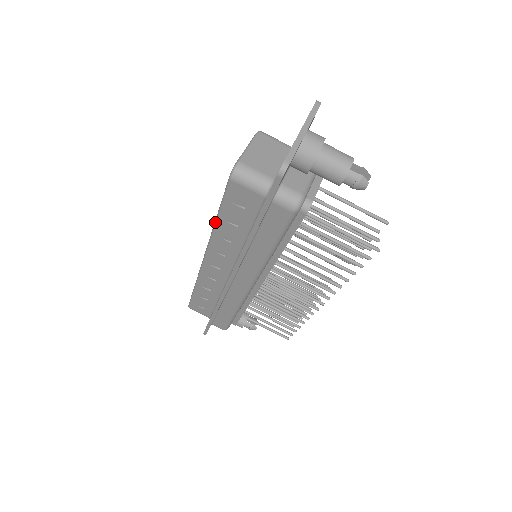
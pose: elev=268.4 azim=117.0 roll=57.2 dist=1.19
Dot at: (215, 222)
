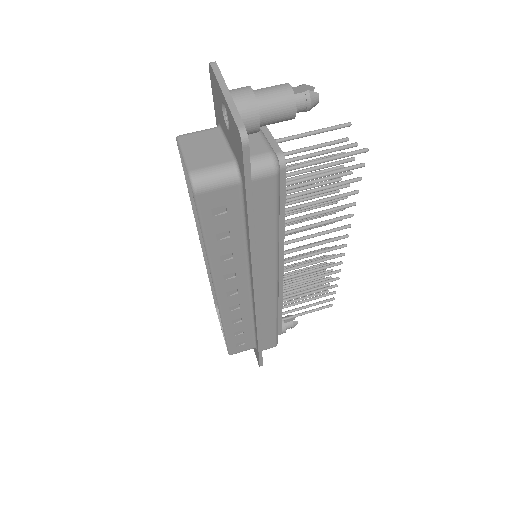
Dot at: (206, 251)
